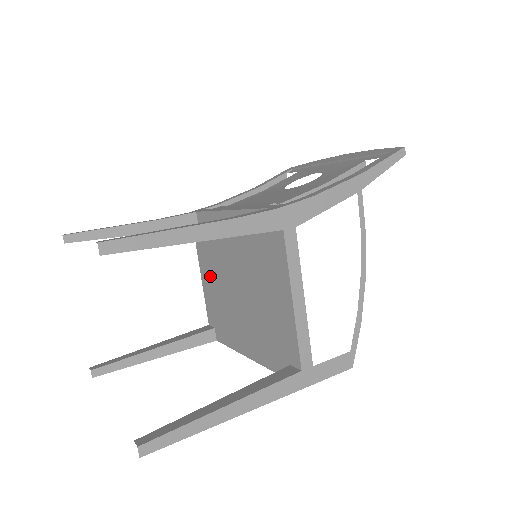
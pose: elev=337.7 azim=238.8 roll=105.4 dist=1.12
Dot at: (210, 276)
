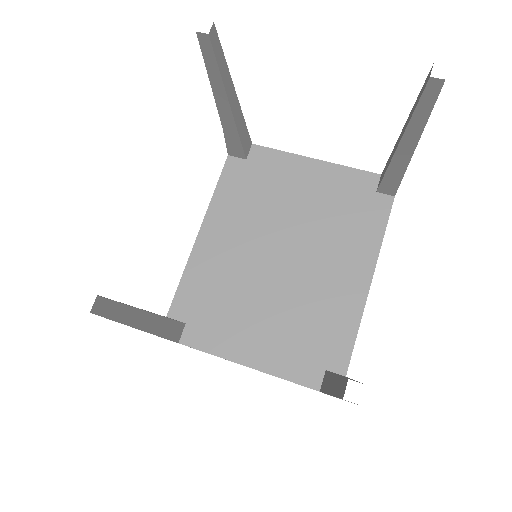
Dot at: (253, 331)
